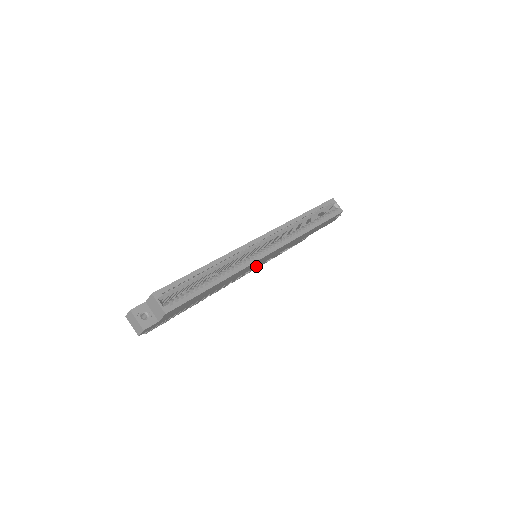
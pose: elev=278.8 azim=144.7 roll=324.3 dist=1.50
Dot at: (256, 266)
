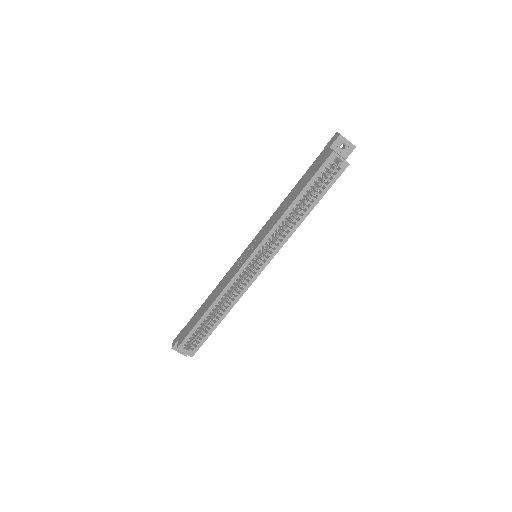
Dot at: occluded
